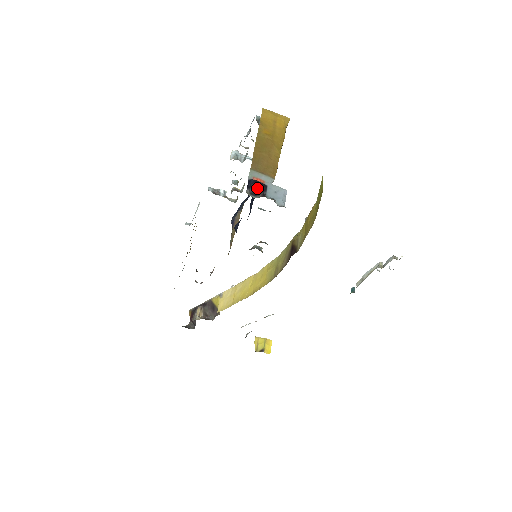
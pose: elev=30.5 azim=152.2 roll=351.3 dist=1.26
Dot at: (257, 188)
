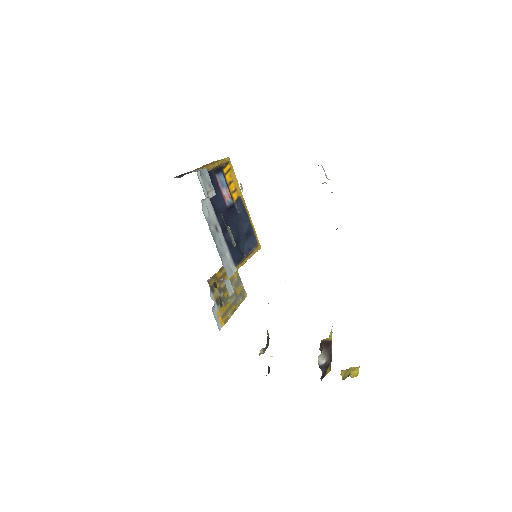
Dot at: (183, 175)
